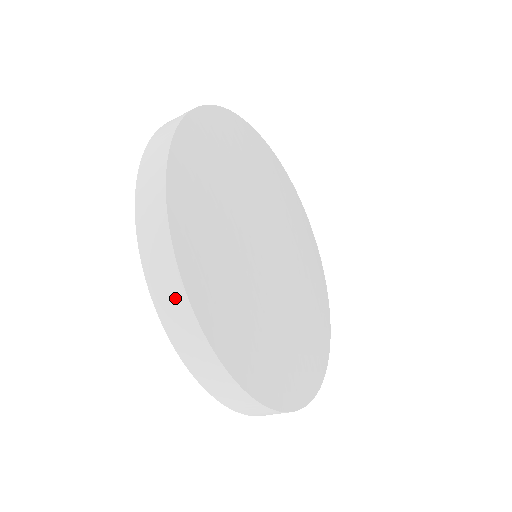
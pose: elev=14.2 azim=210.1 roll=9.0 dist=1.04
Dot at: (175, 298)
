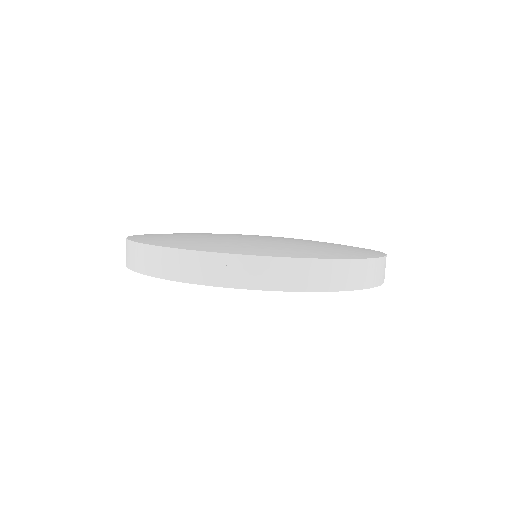
Dot at: (129, 250)
